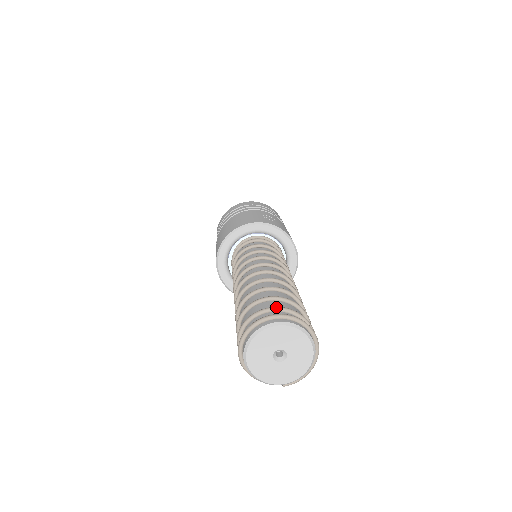
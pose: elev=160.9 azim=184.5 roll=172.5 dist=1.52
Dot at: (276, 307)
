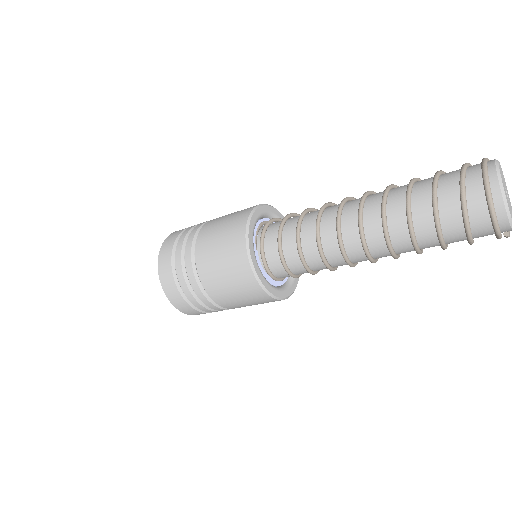
Dot at: occluded
